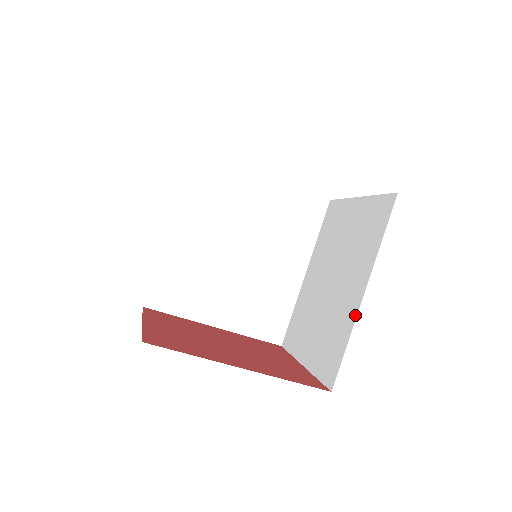
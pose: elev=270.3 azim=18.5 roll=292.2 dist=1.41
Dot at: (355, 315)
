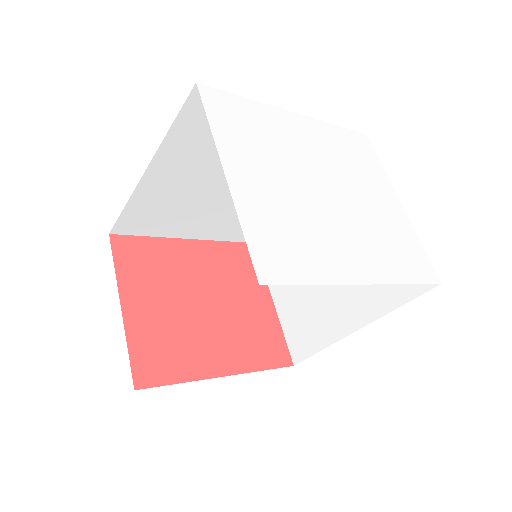
Dot at: (338, 338)
